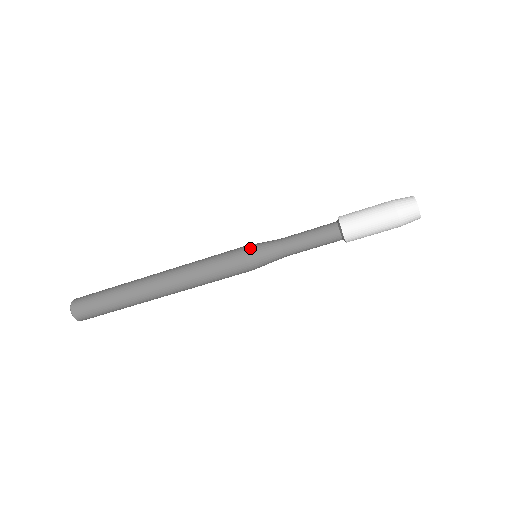
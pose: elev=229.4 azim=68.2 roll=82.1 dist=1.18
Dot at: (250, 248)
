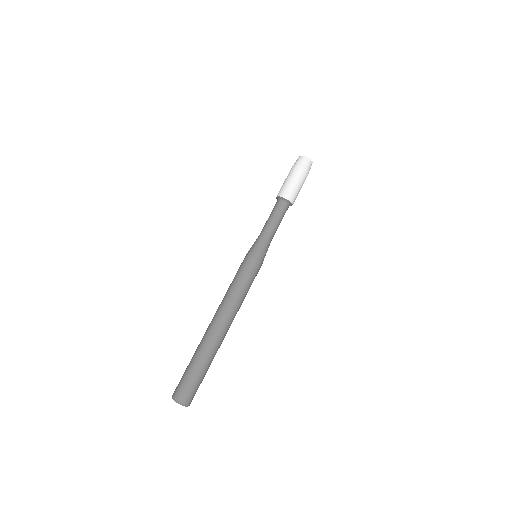
Dot at: (249, 252)
